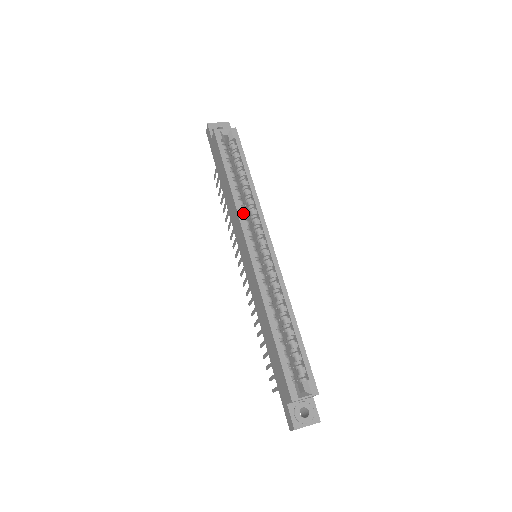
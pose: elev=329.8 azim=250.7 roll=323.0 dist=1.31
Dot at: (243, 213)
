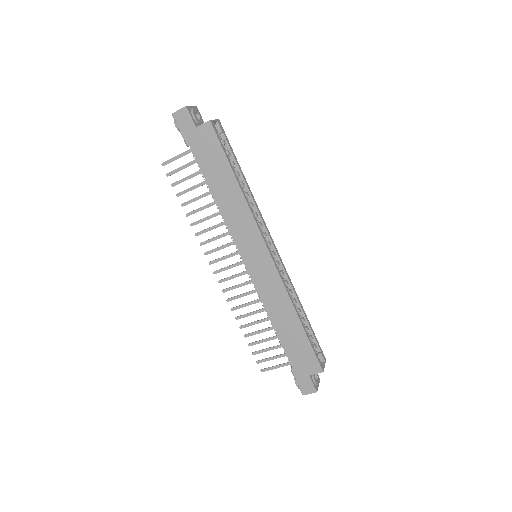
Dot at: (253, 217)
